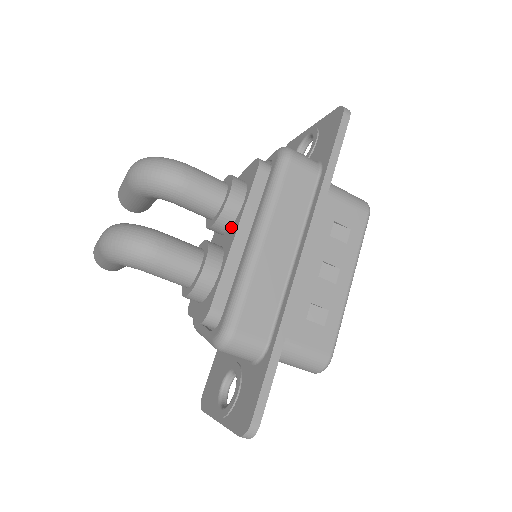
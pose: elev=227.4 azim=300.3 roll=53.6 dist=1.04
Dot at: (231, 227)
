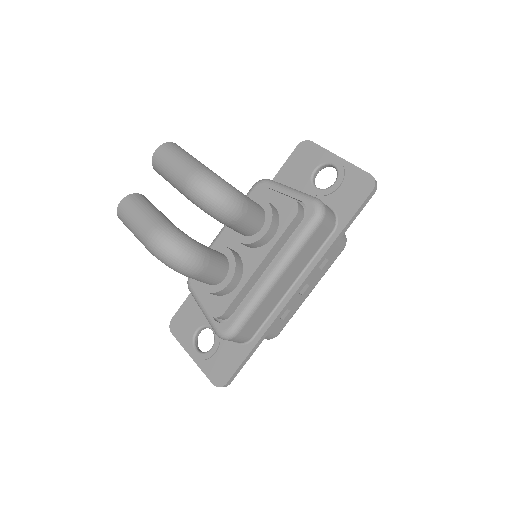
Dot at: (255, 249)
